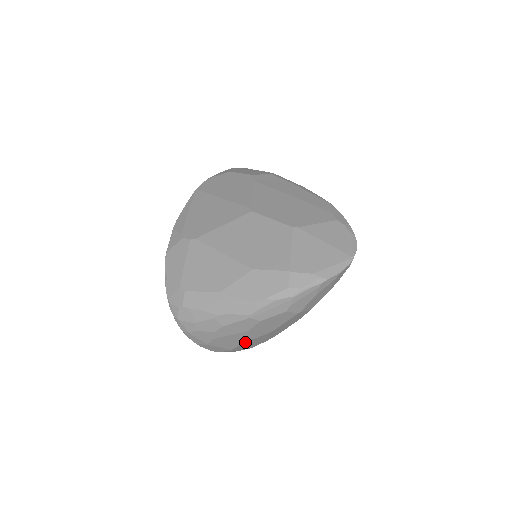
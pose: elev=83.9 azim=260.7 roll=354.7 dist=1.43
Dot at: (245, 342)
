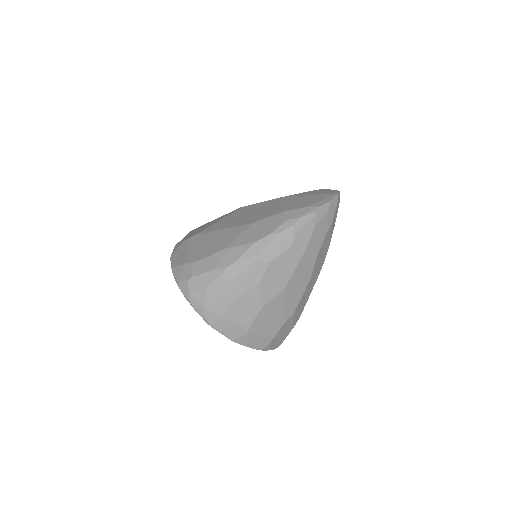
Dot at: (261, 309)
